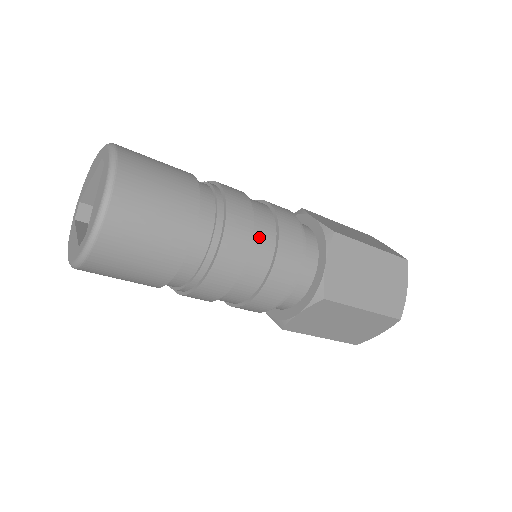
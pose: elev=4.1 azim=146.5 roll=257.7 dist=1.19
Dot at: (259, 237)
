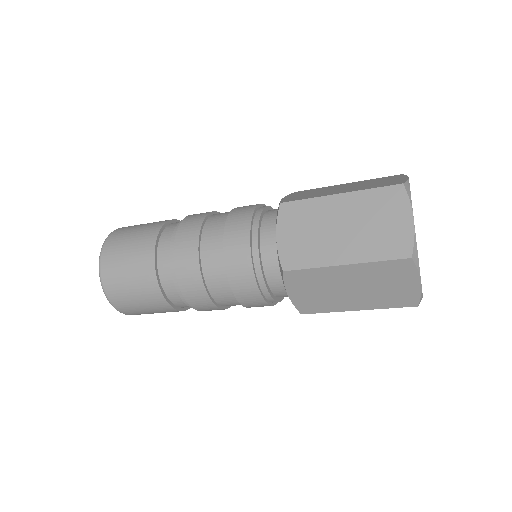
Dot at: (217, 292)
